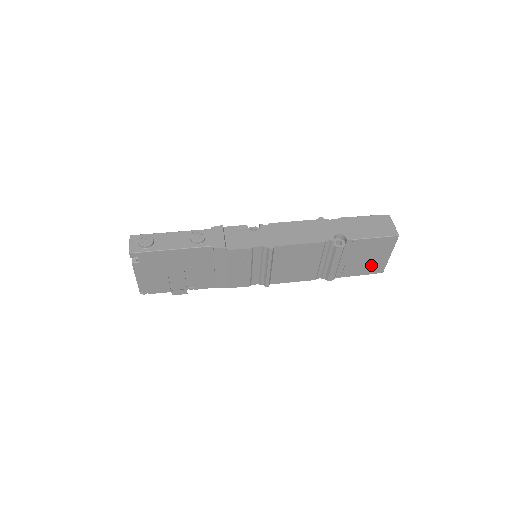
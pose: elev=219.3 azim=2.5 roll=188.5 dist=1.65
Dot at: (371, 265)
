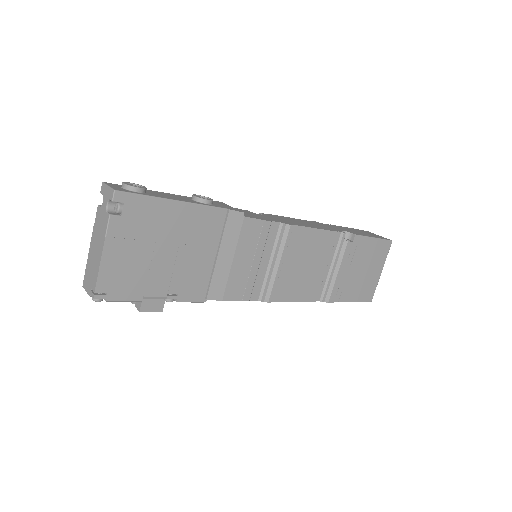
Dot at: (365, 285)
